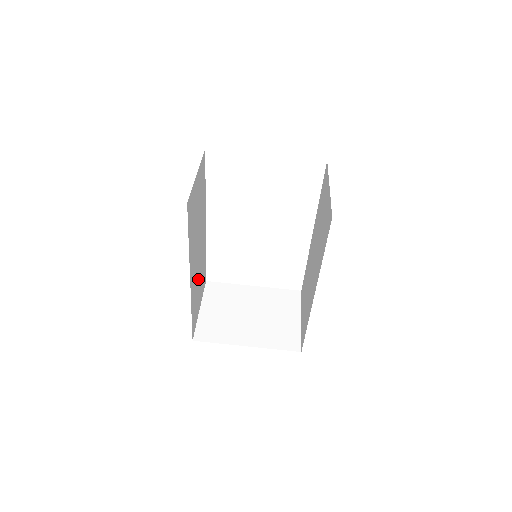
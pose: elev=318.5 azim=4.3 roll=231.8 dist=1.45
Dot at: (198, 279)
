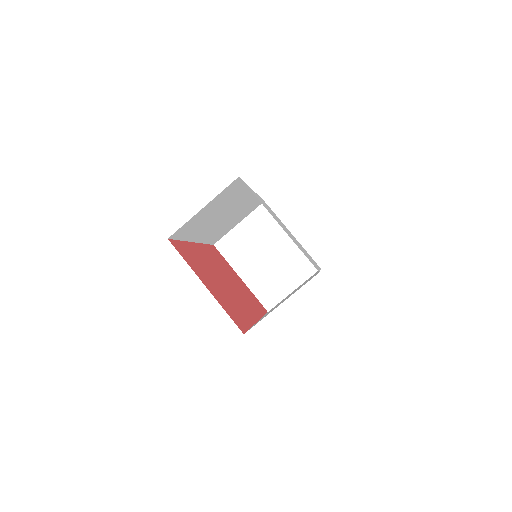
Dot at: (228, 221)
